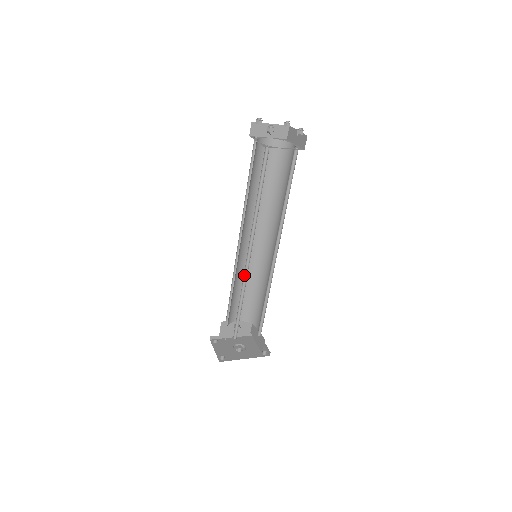
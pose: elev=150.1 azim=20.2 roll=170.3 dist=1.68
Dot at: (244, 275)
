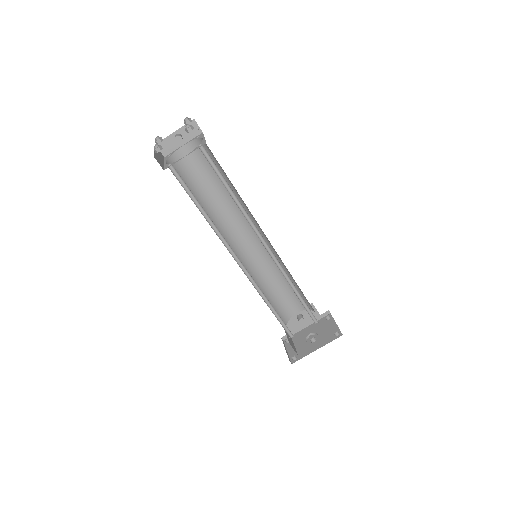
Dot at: (252, 282)
